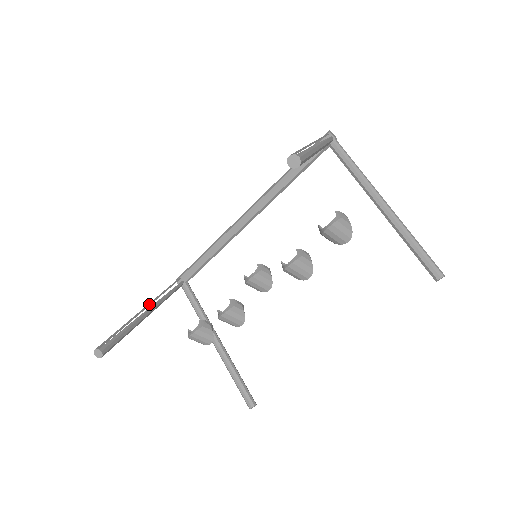
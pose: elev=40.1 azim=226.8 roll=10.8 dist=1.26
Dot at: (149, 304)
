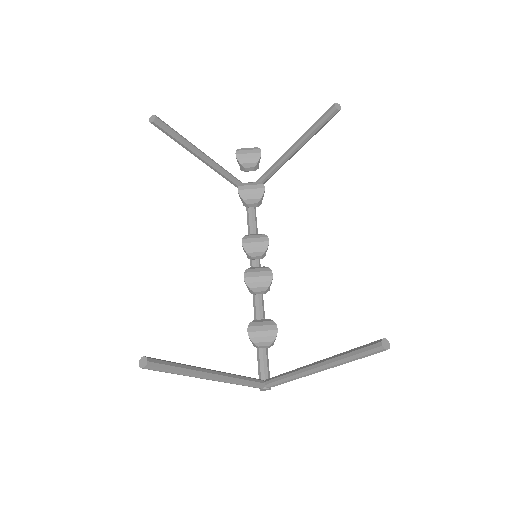
Dot at: occluded
